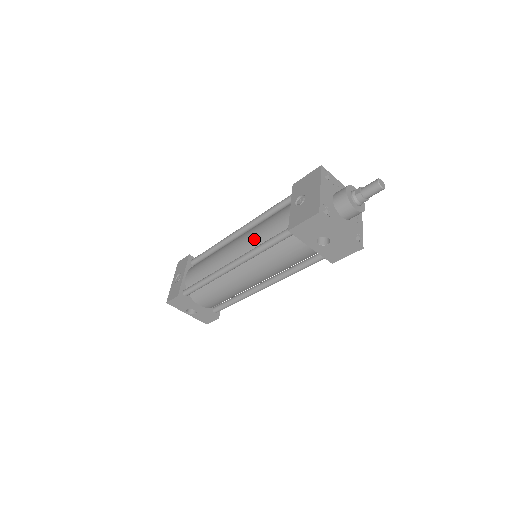
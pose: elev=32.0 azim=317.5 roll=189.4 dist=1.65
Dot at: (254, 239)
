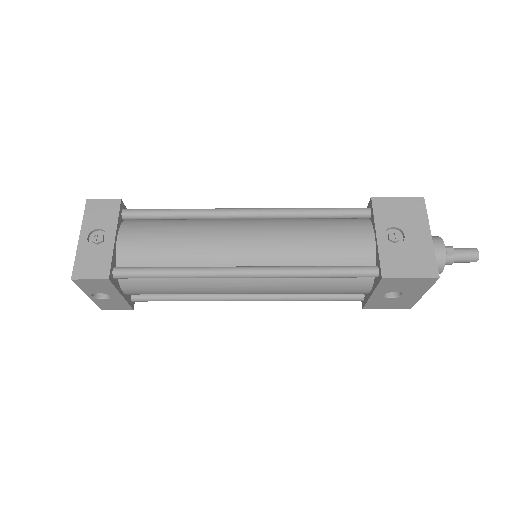
Dot at: (296, 250)
